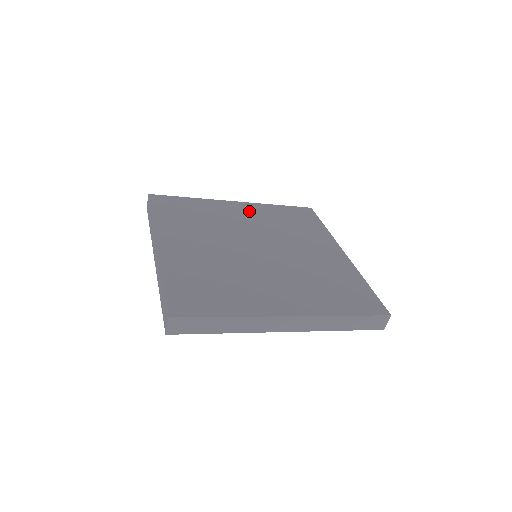
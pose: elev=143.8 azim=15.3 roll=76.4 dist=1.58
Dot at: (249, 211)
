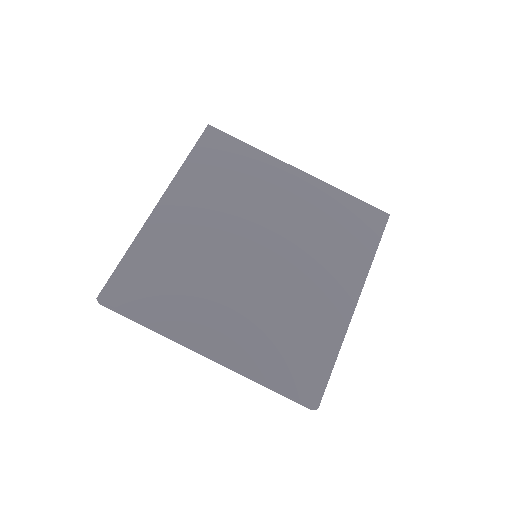
Dot at: (186, 204)
